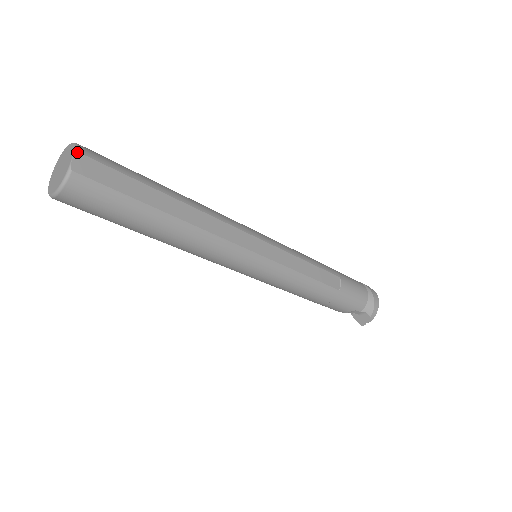
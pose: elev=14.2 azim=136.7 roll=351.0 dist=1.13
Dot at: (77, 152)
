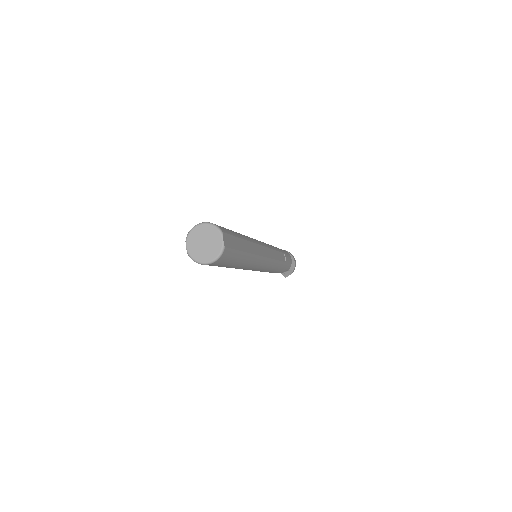
Dot at: (223, 232)
